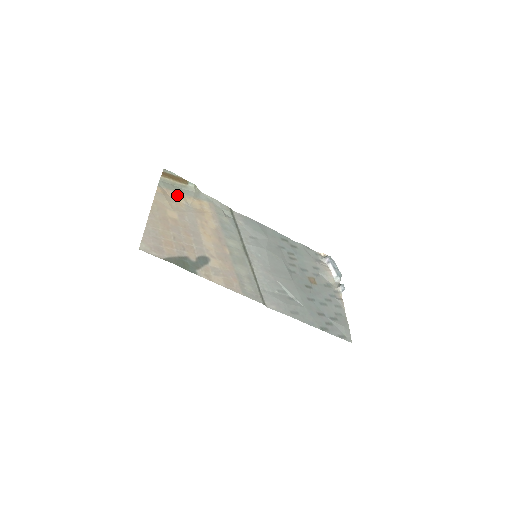
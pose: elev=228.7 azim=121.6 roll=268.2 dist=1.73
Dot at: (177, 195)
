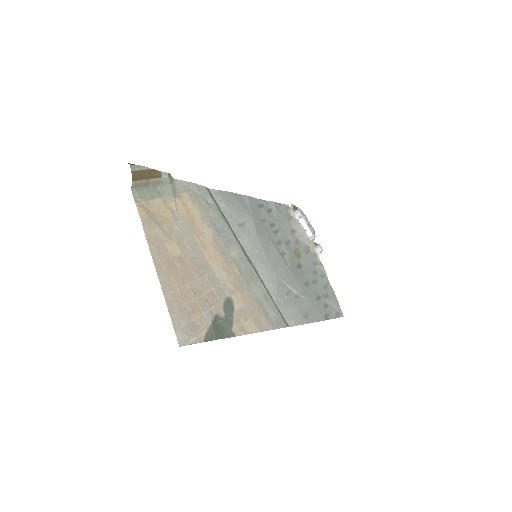
Dot at: (159, 205)
